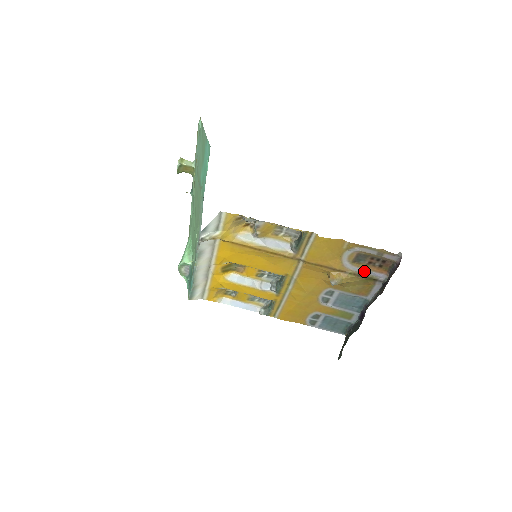
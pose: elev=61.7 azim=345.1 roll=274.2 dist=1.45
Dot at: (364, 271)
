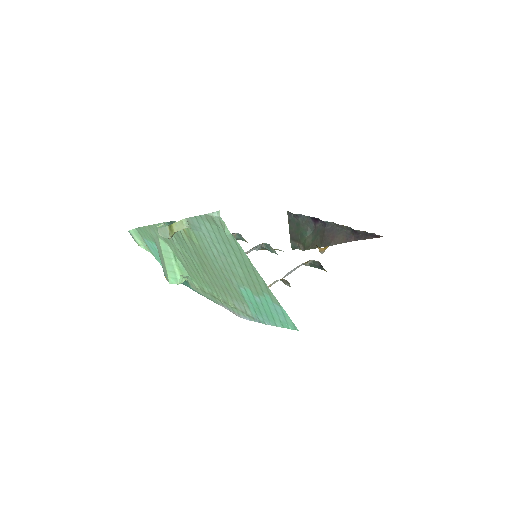
Dot at: occluded
